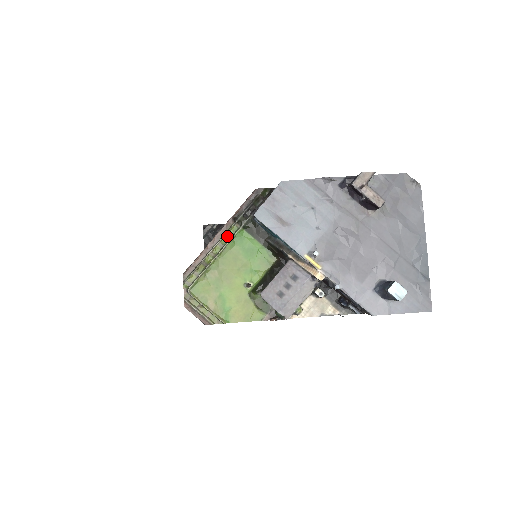
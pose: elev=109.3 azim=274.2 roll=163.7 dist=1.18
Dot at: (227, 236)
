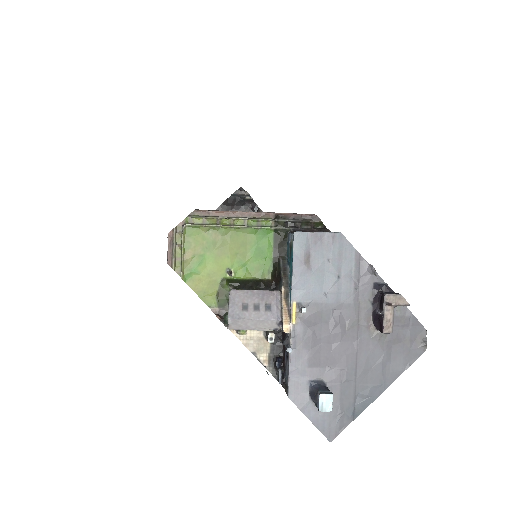
Dot at: (257, 222)
